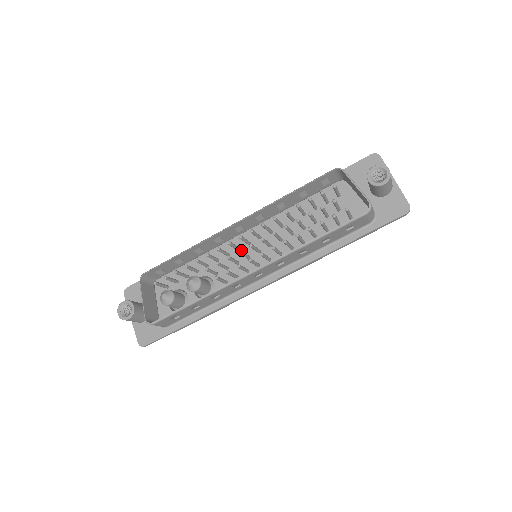
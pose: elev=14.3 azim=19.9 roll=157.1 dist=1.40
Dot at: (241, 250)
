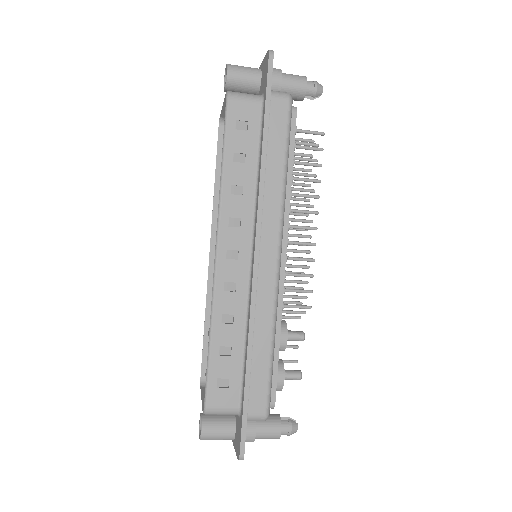
Dot at: occluded
